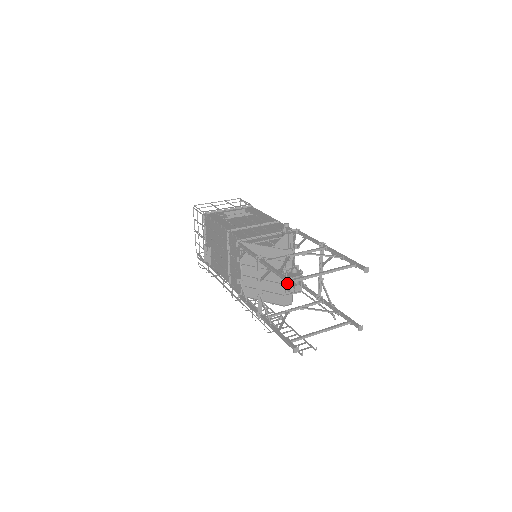
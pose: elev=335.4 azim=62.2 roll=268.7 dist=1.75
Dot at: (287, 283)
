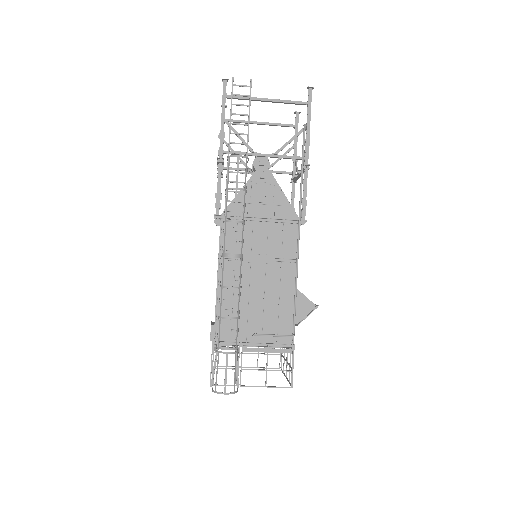
Dot at: occluded
